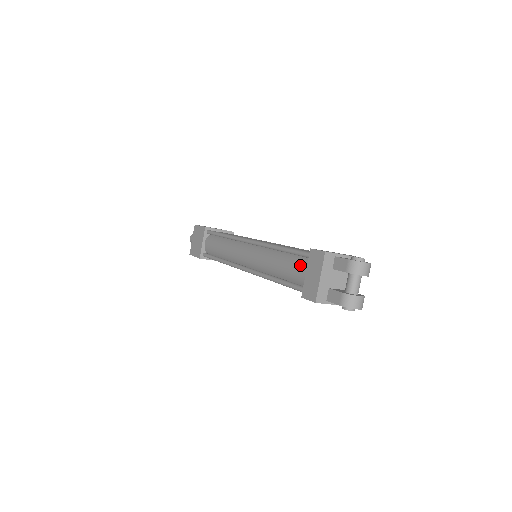
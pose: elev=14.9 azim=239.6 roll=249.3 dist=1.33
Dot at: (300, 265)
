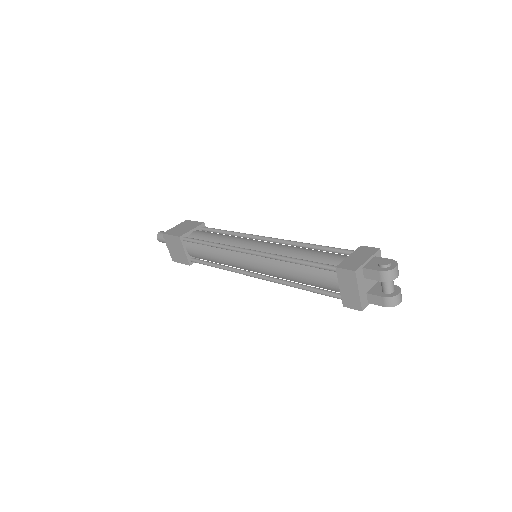
Dot at: (327, 278)
